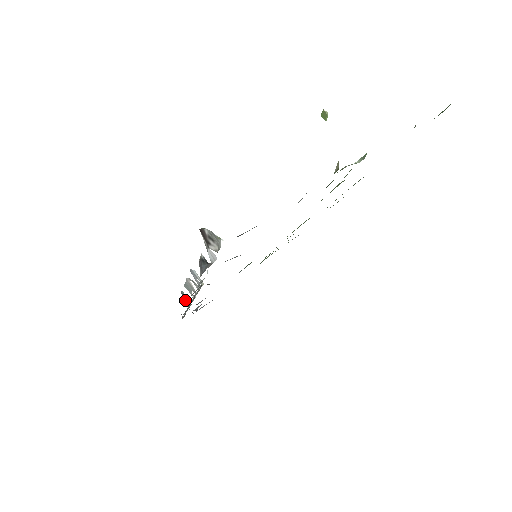
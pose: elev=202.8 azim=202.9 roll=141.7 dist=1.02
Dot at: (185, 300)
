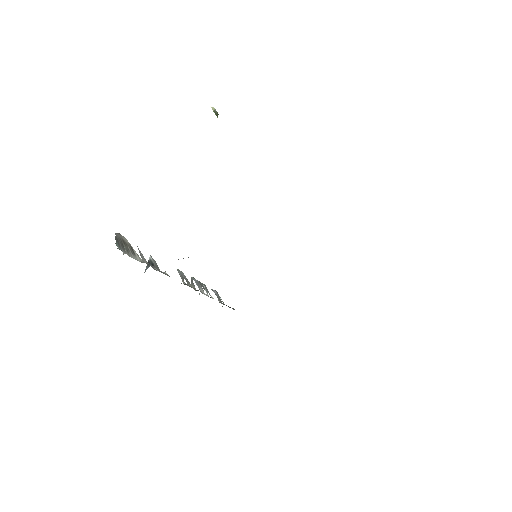
Dot at: (220, 298)
